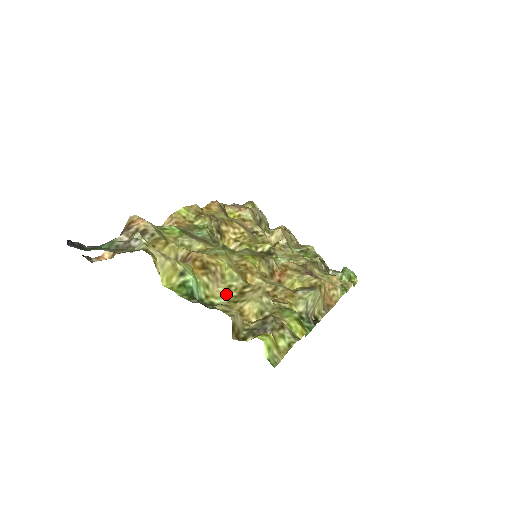
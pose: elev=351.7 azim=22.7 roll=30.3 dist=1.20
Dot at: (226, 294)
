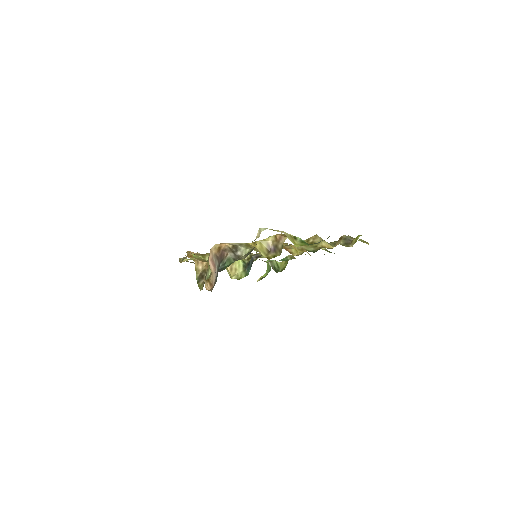
Dot at: (307, 247)
